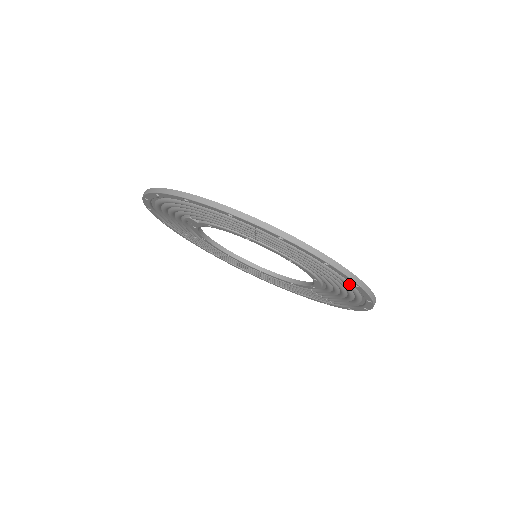
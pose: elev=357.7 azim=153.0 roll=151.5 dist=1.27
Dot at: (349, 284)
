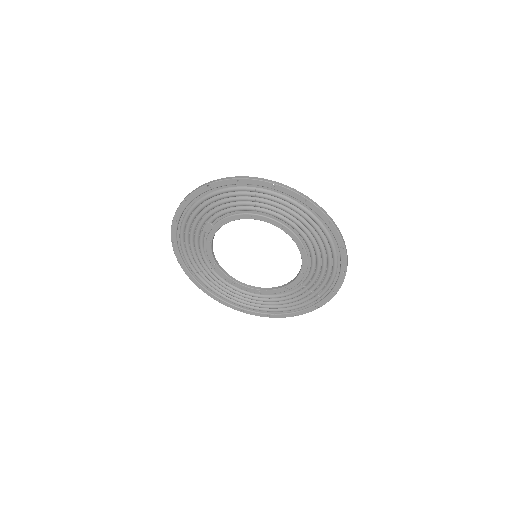
Dot at: (324, 227)
